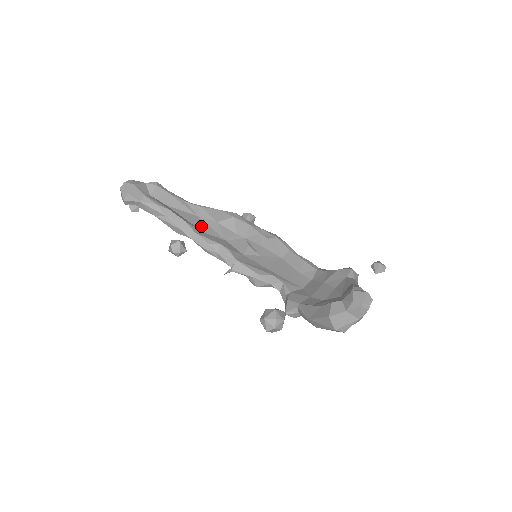
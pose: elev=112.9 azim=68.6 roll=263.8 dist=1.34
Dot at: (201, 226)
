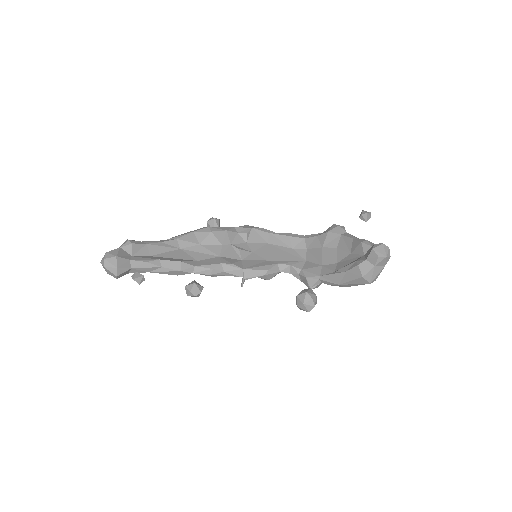
Dot at: (191, 256)
